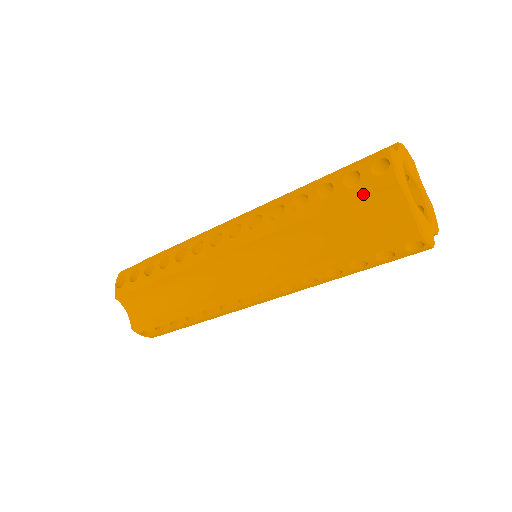
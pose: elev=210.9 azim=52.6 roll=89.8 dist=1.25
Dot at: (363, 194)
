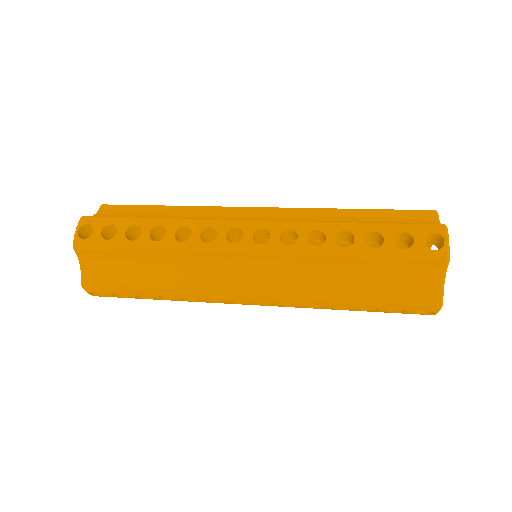
Dot at: (412, 260)
